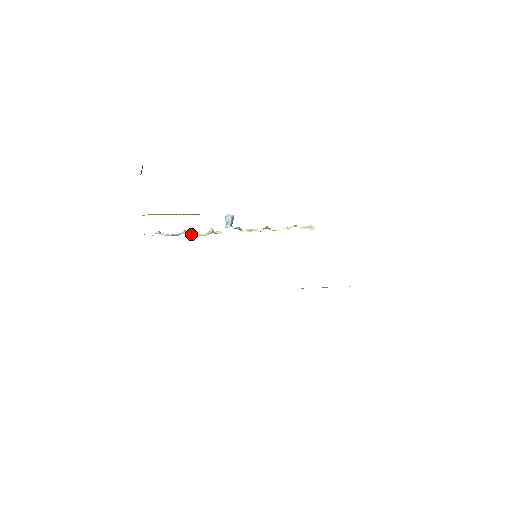
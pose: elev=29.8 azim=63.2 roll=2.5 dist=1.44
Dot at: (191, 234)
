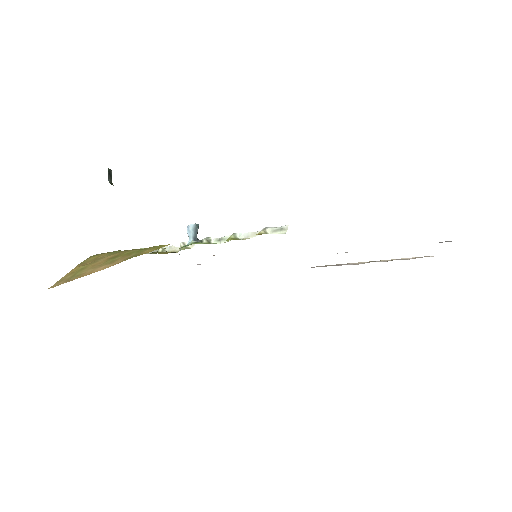
Dot at: (168, 249)
